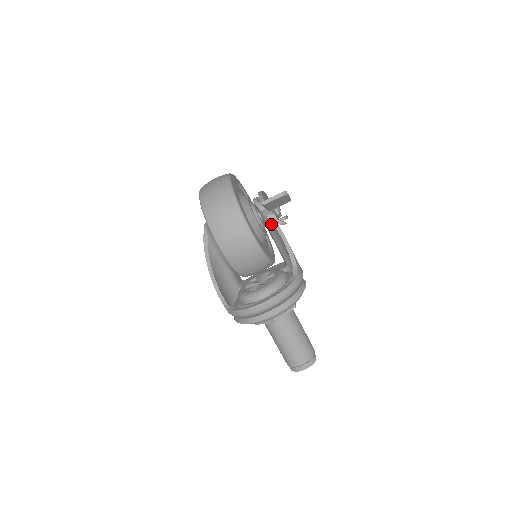
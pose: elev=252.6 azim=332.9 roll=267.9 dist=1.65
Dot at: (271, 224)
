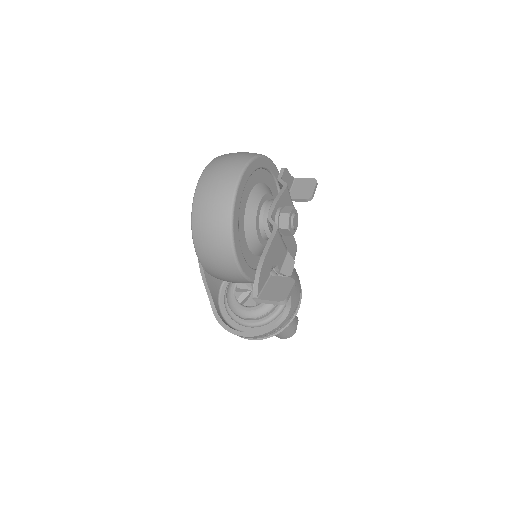
Dot at: occluded
